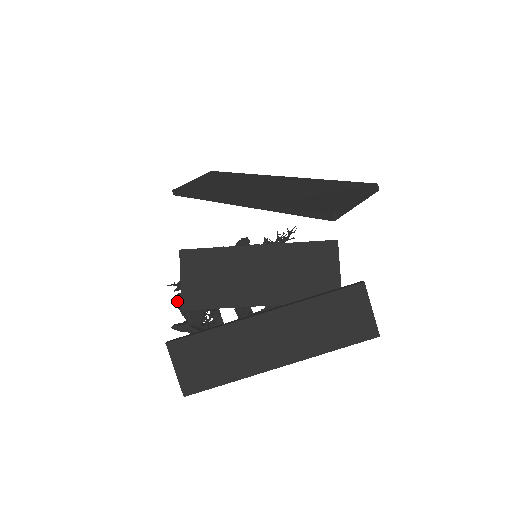
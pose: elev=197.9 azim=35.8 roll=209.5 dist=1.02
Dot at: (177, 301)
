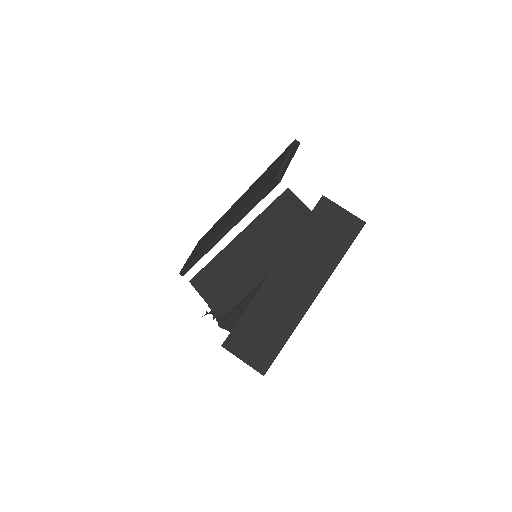
Dot at: (218, 323)
